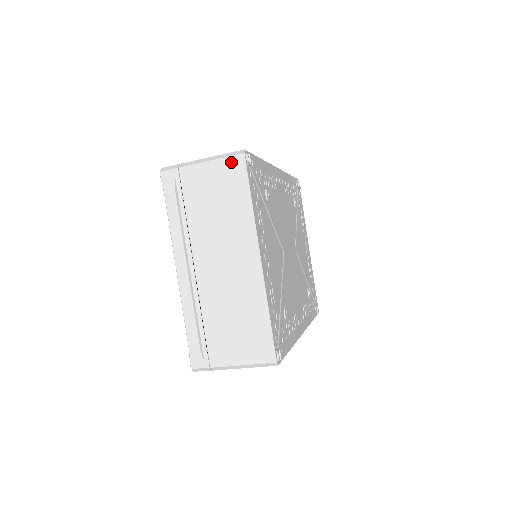
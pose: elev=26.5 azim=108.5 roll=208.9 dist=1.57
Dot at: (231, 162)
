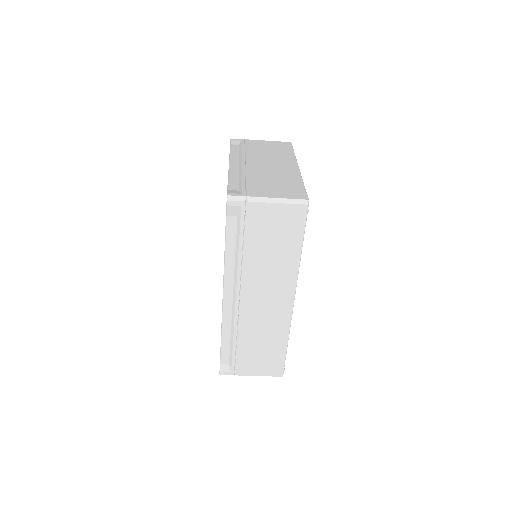
Dot at: (282, 143)
